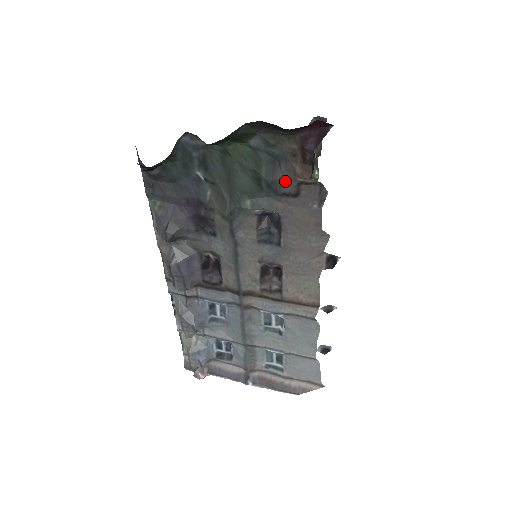
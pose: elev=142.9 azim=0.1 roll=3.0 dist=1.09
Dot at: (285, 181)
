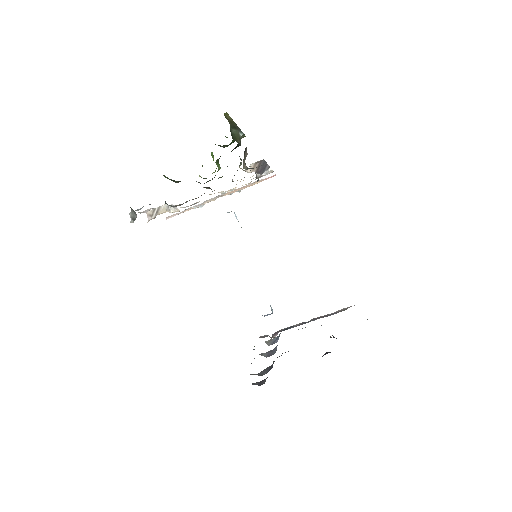
Dot at: occluded
